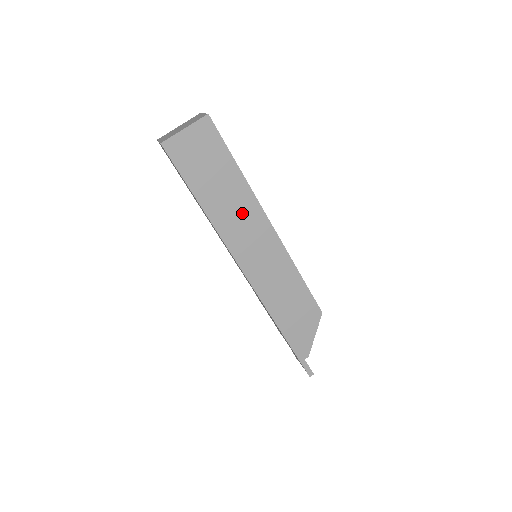
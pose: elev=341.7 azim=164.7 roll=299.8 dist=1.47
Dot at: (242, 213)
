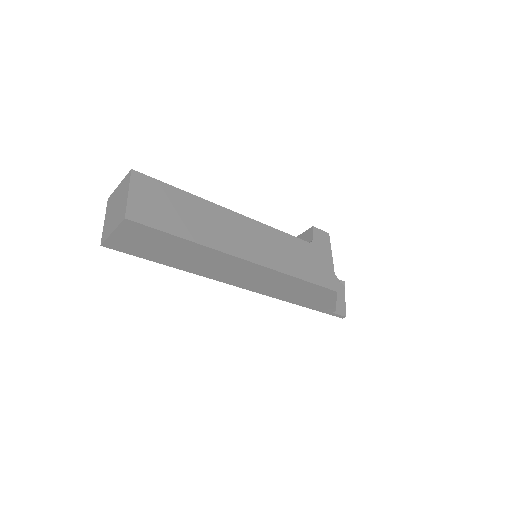
Dot at: (213, 262)
